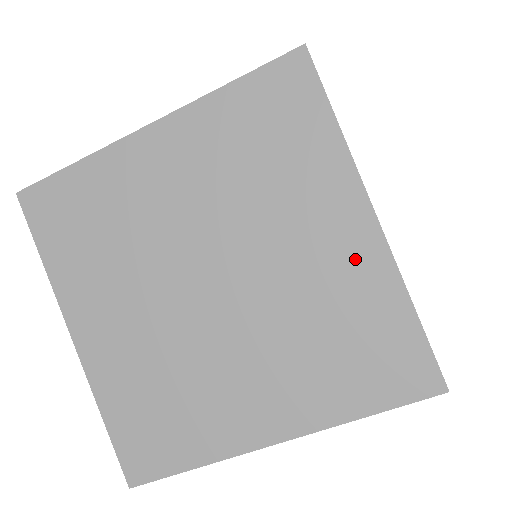
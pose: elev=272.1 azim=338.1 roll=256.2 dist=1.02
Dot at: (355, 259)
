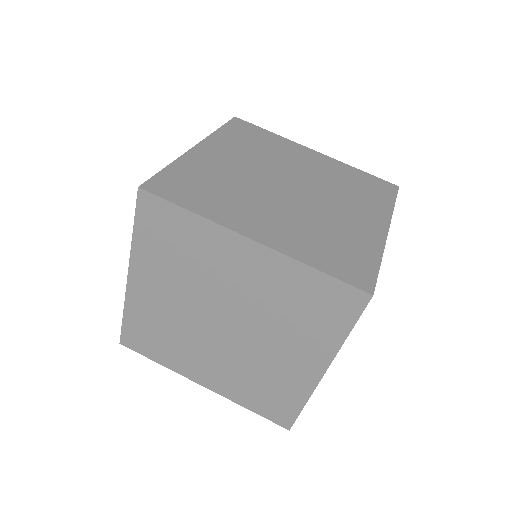
Dot at: (265, 267)
